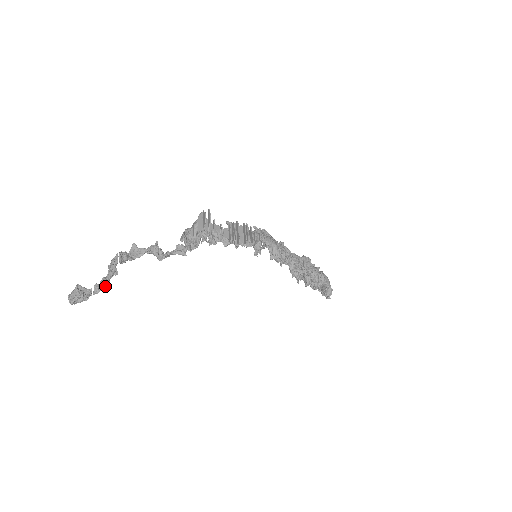
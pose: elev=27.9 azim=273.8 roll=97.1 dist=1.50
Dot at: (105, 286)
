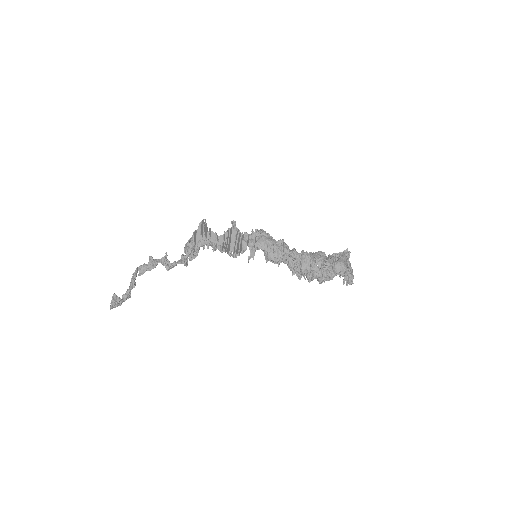
Dot at: (128, 296)
